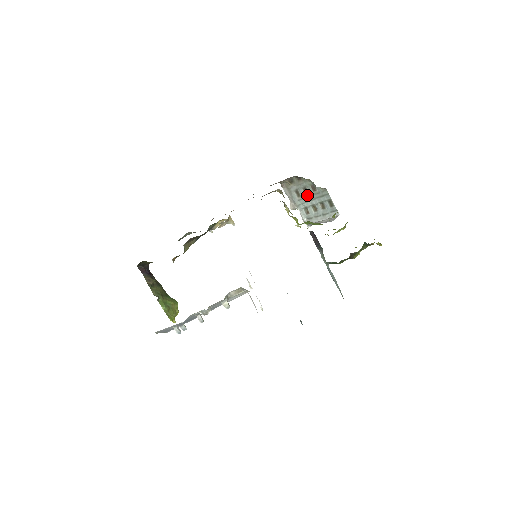
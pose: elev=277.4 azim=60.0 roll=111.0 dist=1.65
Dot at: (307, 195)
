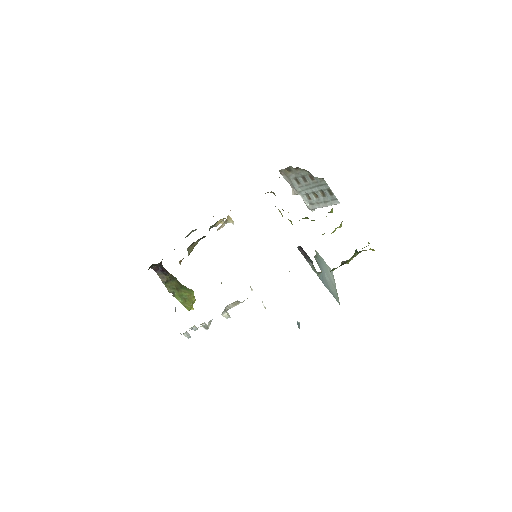
Dot at: (306, 183)
